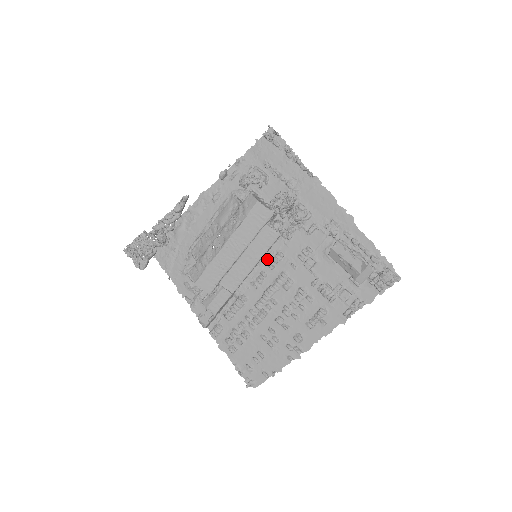
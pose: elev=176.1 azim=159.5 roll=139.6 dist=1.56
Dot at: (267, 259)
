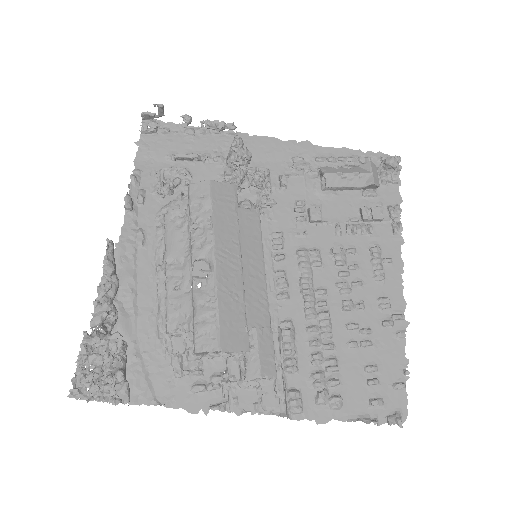
Dot at: (267, 254)
